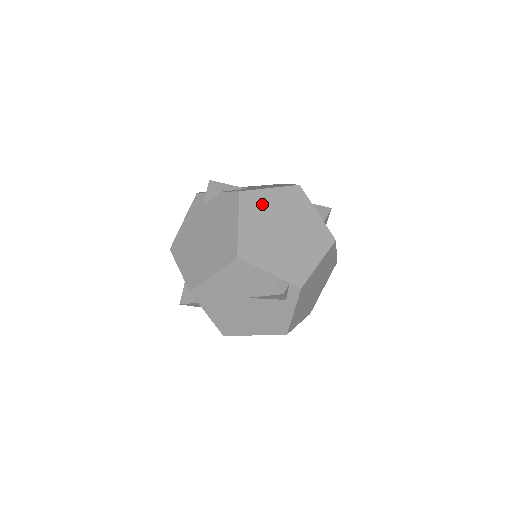
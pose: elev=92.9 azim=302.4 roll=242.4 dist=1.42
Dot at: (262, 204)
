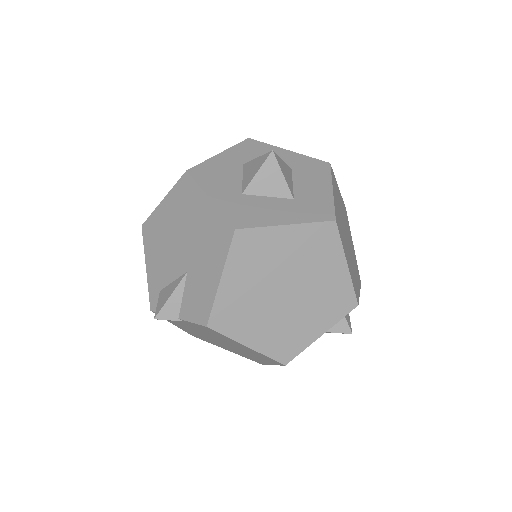
Dot at: (237, 304)
